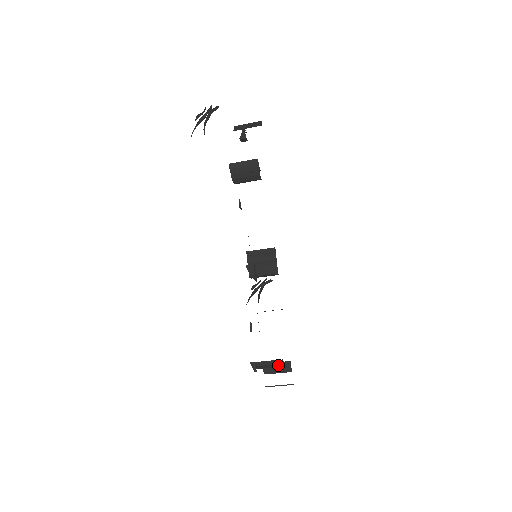
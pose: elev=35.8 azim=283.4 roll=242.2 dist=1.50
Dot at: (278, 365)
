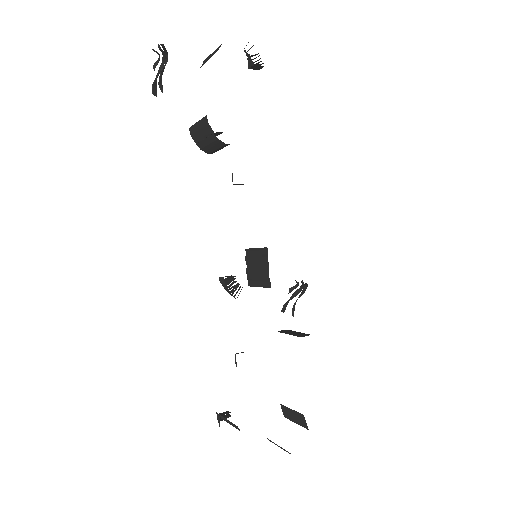
Dot at: occluded
